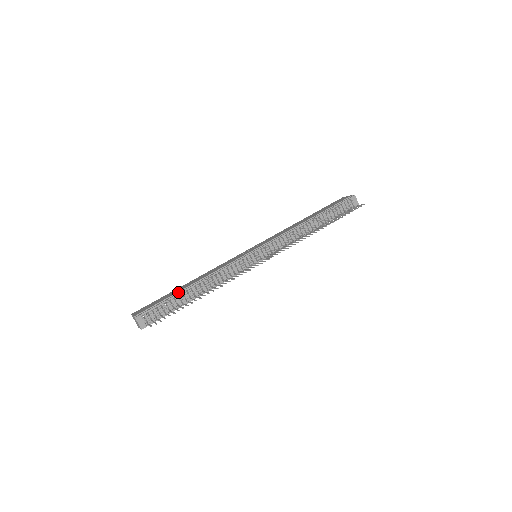
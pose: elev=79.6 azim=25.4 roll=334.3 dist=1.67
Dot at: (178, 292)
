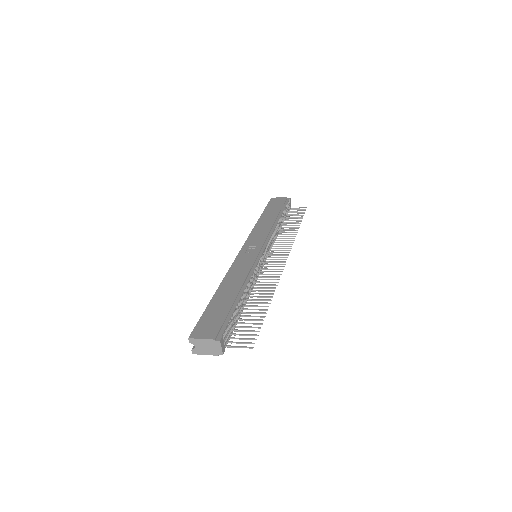
Dot at: (234, 302)
